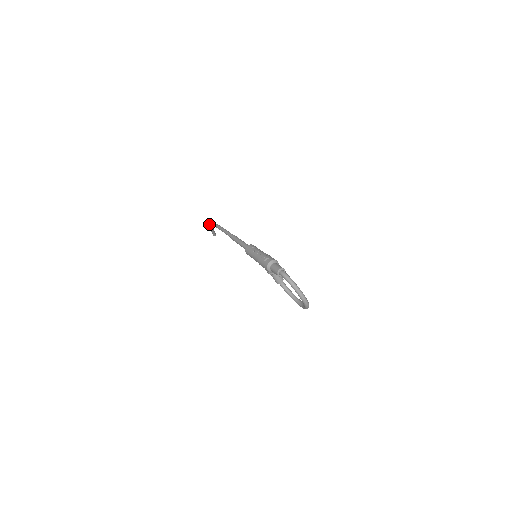
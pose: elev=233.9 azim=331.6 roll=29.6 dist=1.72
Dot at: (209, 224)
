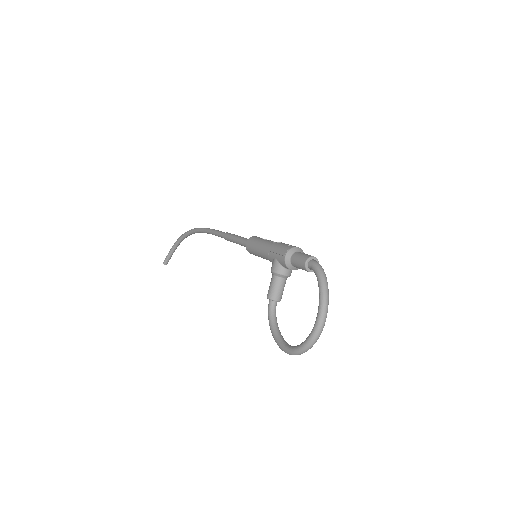
Dot at: occluded
